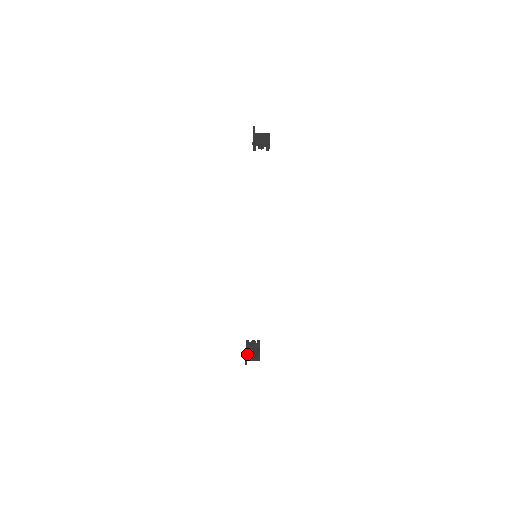
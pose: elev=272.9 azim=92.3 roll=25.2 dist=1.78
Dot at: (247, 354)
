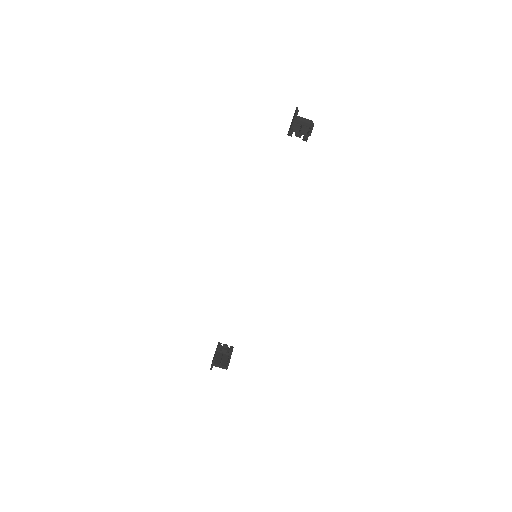
Dot at: occluded
